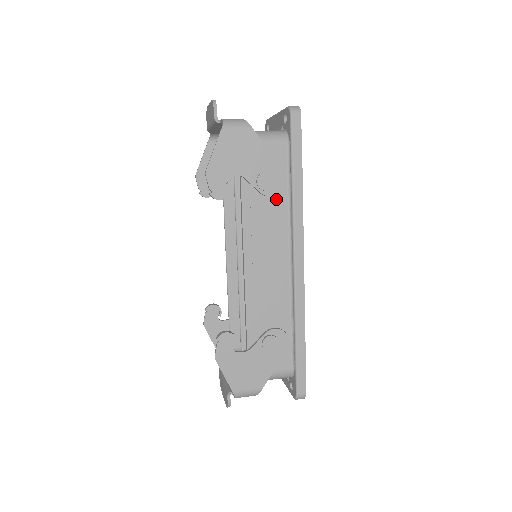
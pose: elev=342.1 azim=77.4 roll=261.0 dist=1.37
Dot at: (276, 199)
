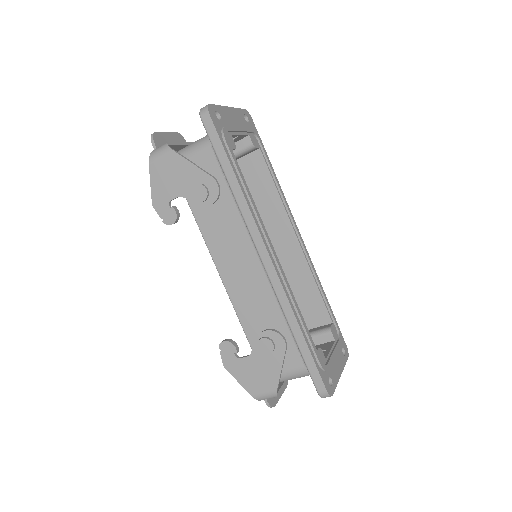
Dot at: (223, 203)
